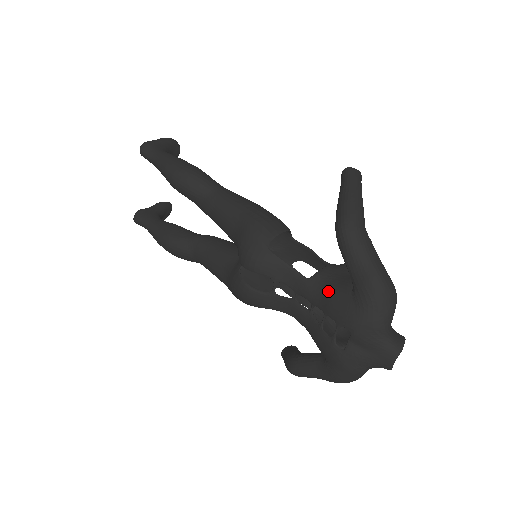
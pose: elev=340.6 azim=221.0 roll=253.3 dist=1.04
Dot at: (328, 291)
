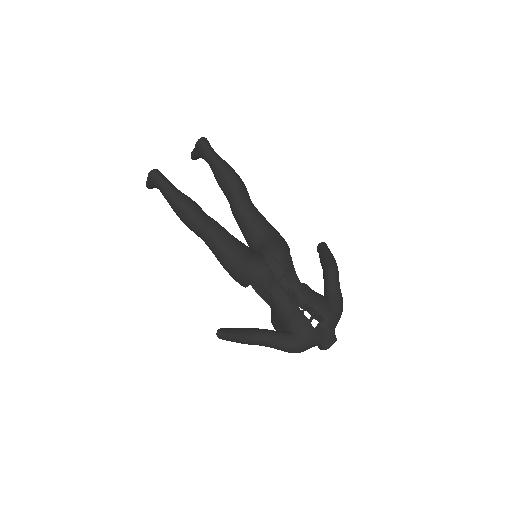
Dot at: (314, 294)
